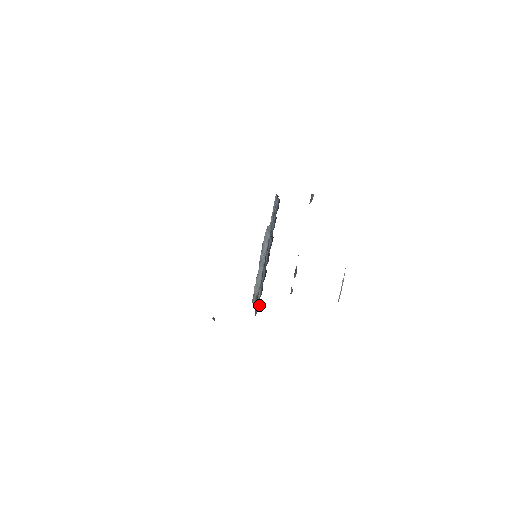
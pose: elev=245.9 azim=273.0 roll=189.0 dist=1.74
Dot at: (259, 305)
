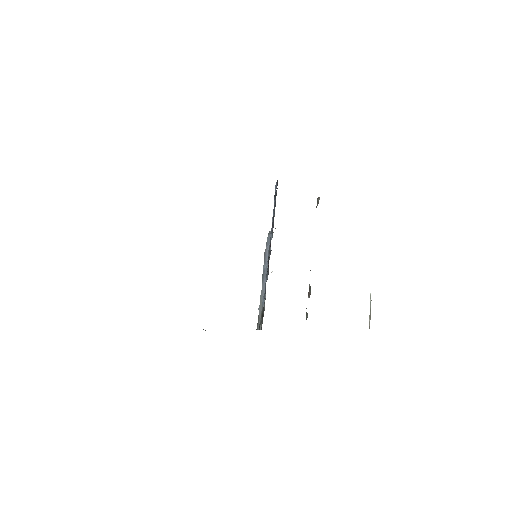
Dot at: (263, 311)
